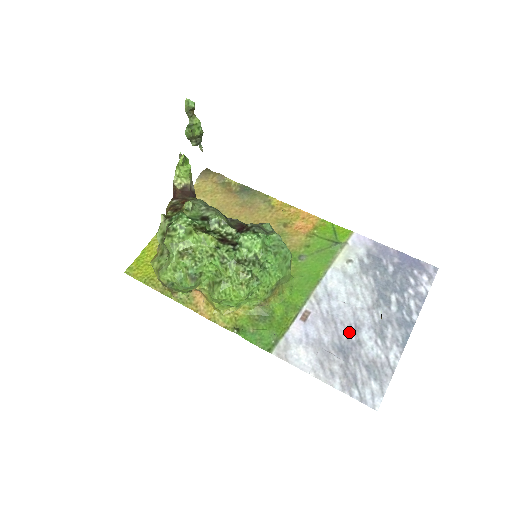
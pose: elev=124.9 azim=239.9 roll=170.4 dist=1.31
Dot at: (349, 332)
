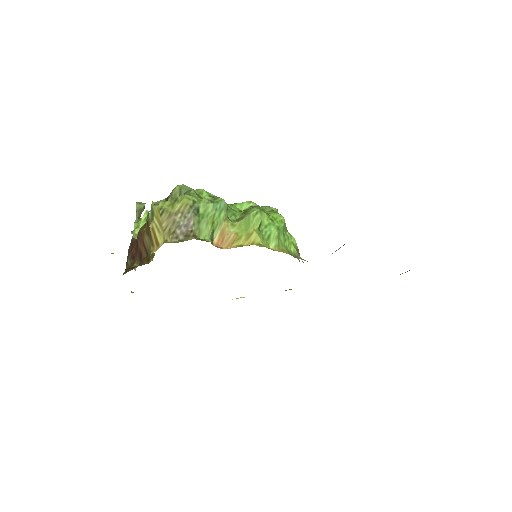
Dot at: occluded
